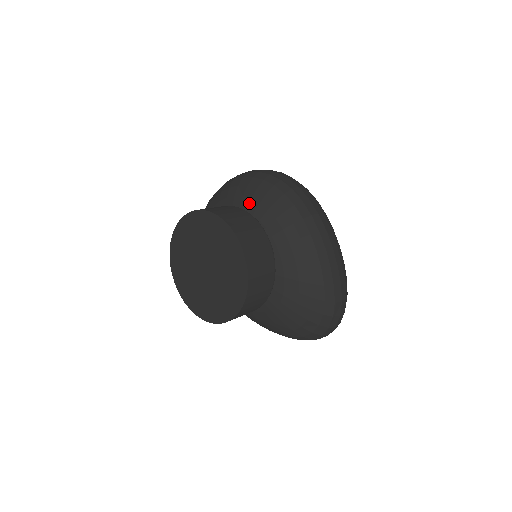
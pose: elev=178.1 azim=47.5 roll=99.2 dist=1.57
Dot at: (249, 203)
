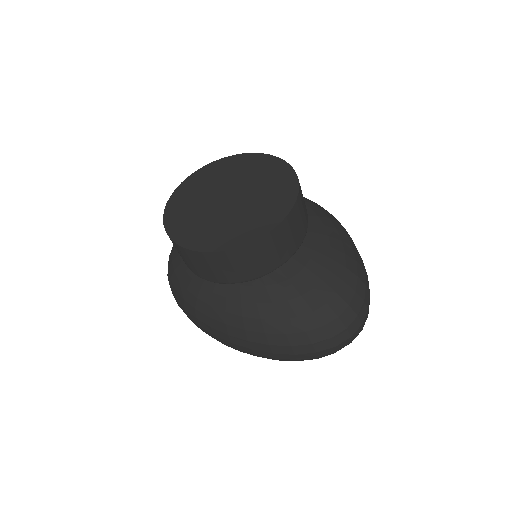
Dot at: occluded
